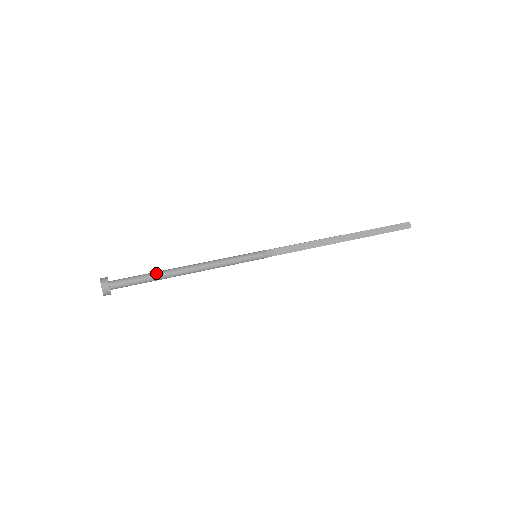
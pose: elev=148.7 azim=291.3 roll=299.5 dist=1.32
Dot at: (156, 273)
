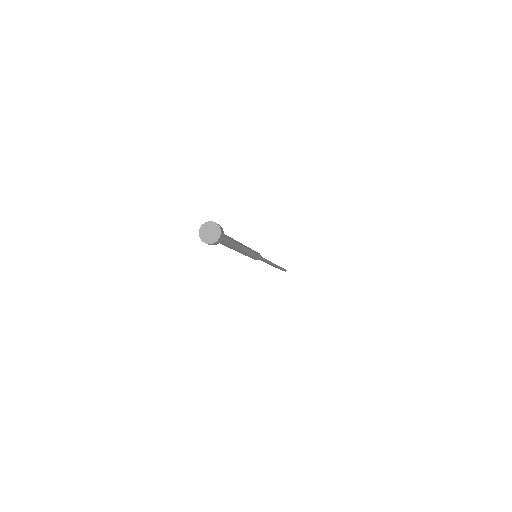
Dot at: occluded
